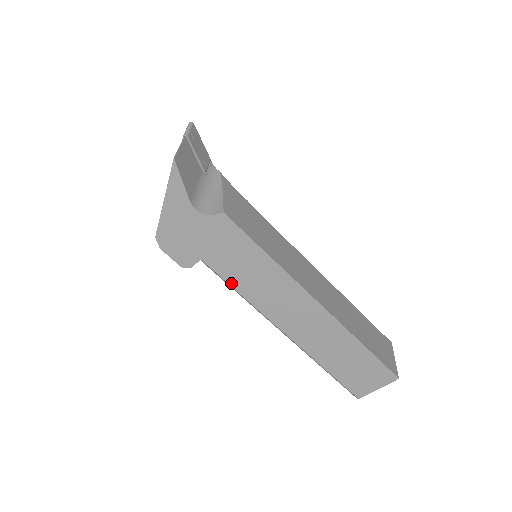
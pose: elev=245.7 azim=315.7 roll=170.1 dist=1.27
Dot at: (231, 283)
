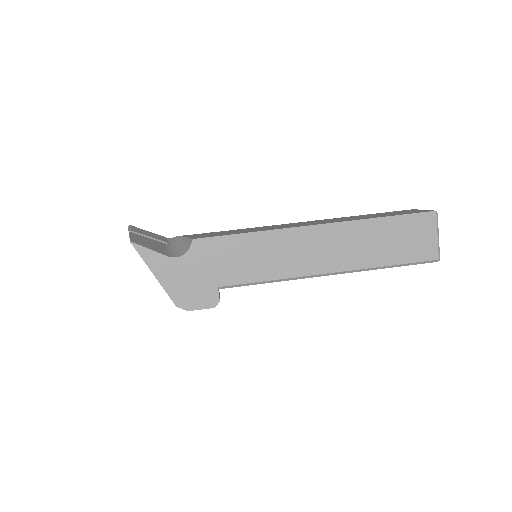
Dot at: (253, 280)
